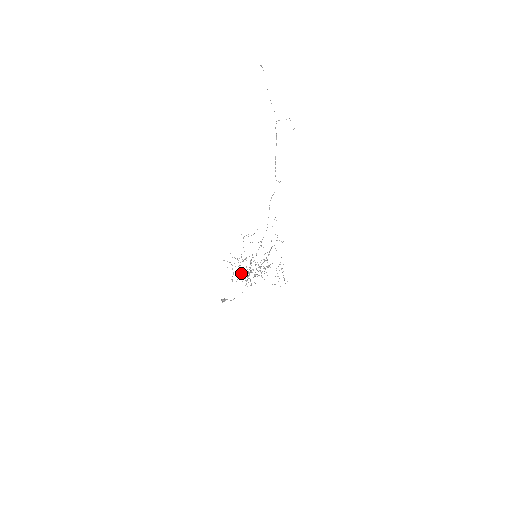
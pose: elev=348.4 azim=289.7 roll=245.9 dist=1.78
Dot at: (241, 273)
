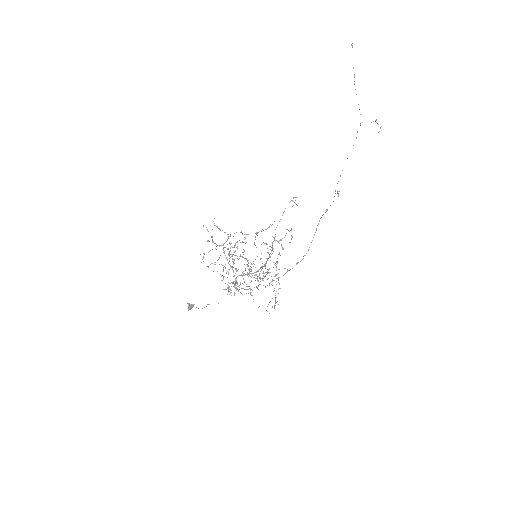
Dot at: (219, 258)
